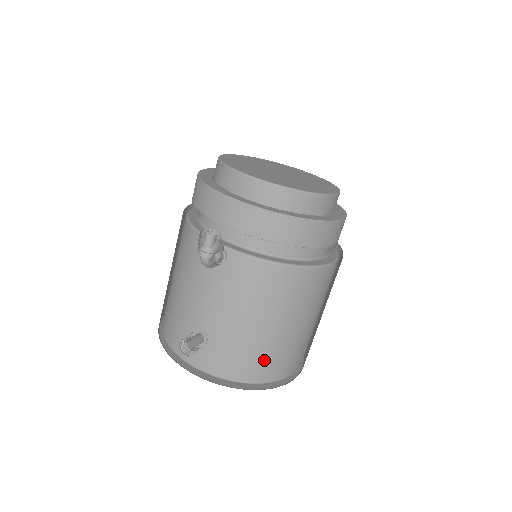
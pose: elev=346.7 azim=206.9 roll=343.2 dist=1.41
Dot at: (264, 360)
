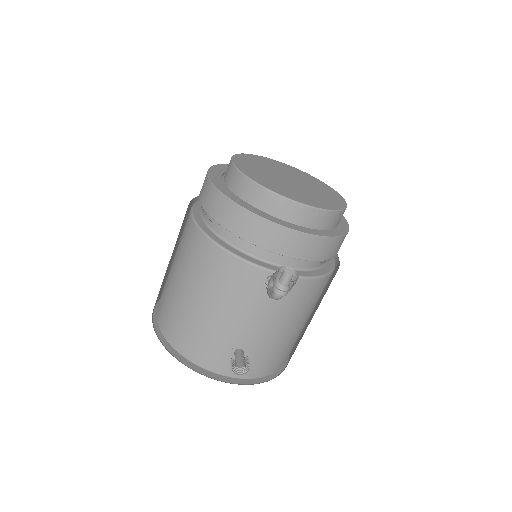
Dot at: (287, 352)
